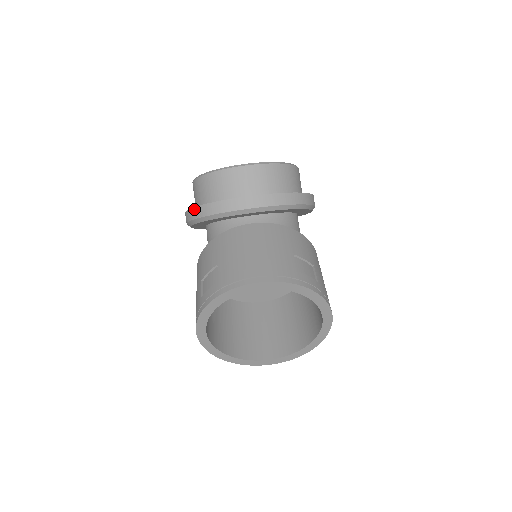
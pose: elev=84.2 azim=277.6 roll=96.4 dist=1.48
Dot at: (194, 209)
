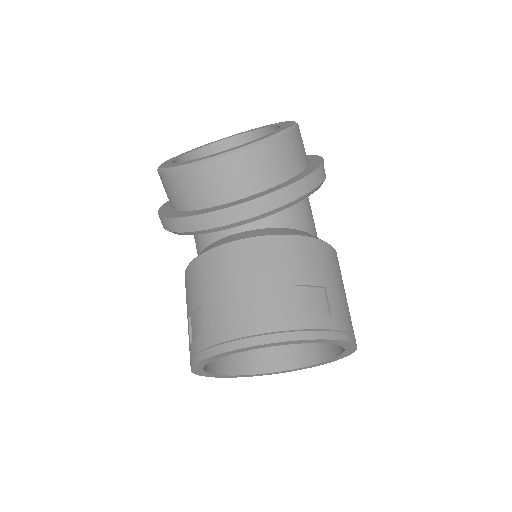
Dot at: (163, 219)
